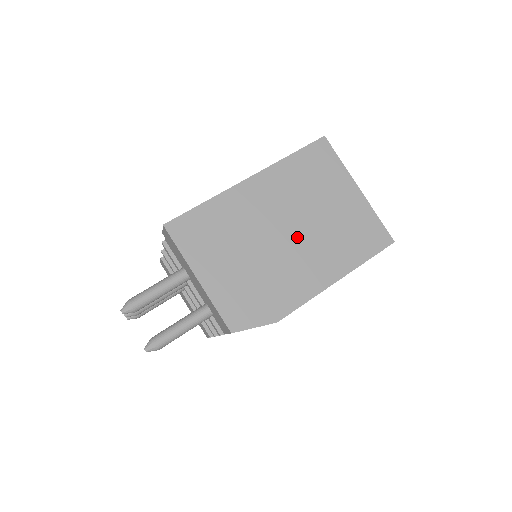
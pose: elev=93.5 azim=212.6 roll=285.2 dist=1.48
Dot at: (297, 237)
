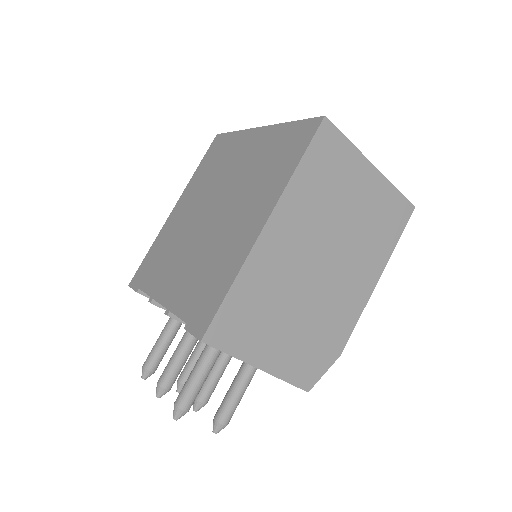
Dot at: (333, 261)
